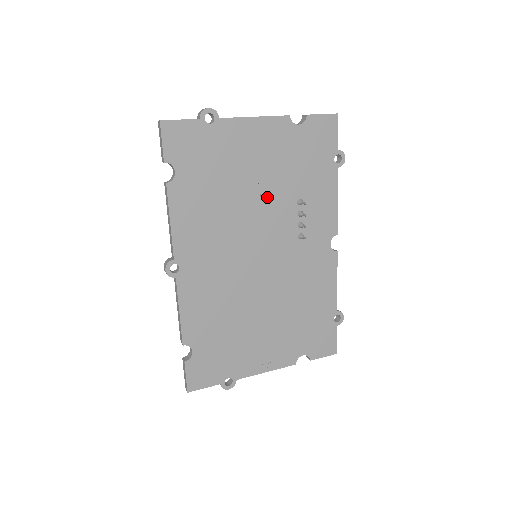
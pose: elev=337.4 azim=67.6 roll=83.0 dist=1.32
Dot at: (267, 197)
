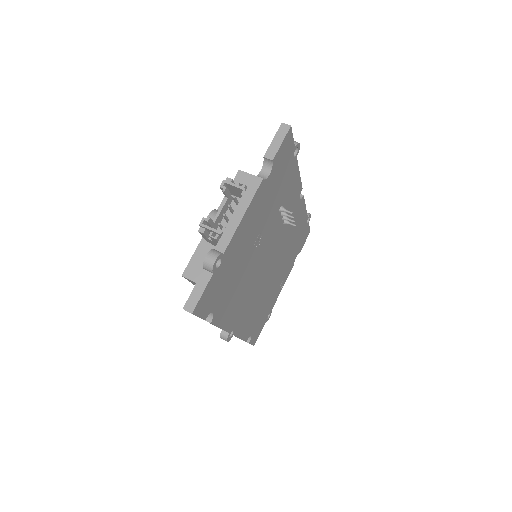
Dot at: (263, 237)
